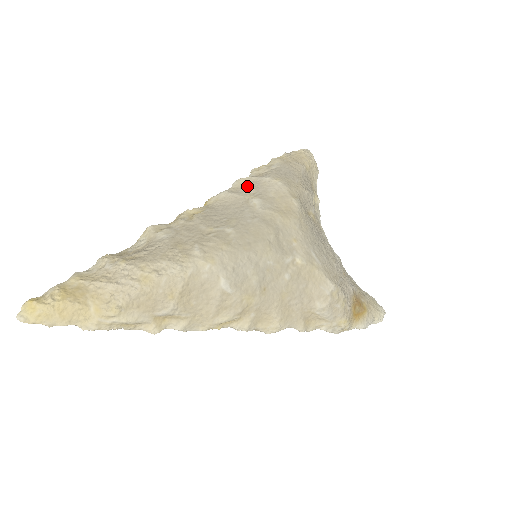
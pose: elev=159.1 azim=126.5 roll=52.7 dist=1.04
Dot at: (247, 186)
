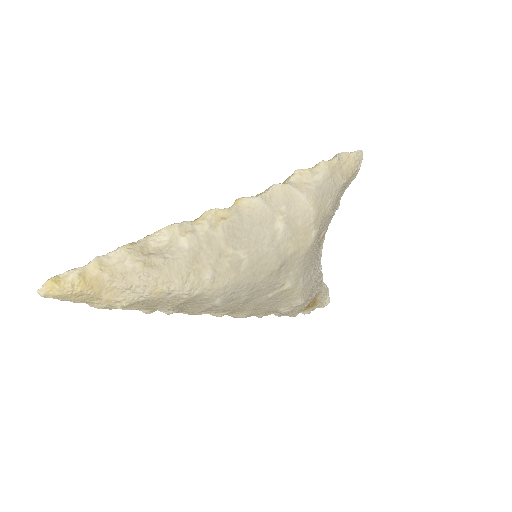
Dot at: (282, 198)
